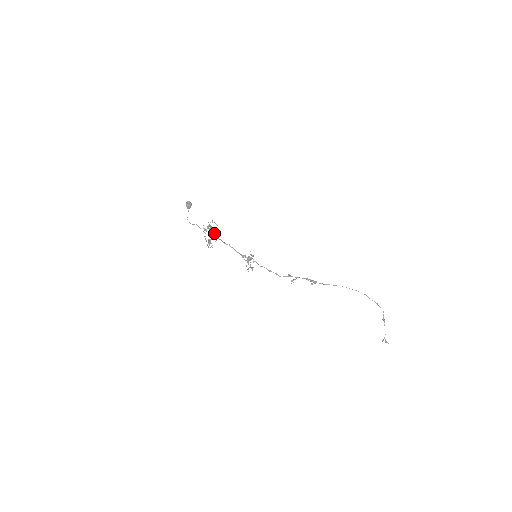
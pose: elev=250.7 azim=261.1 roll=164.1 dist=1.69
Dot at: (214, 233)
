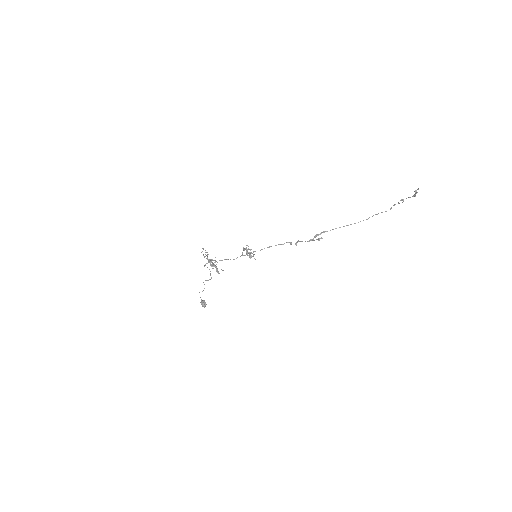
Dot at: (216, 268)
